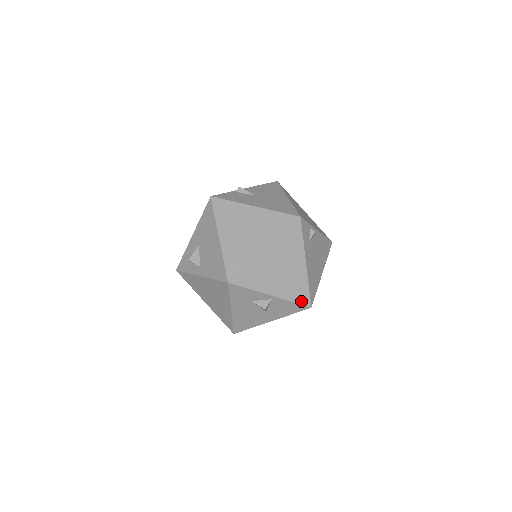
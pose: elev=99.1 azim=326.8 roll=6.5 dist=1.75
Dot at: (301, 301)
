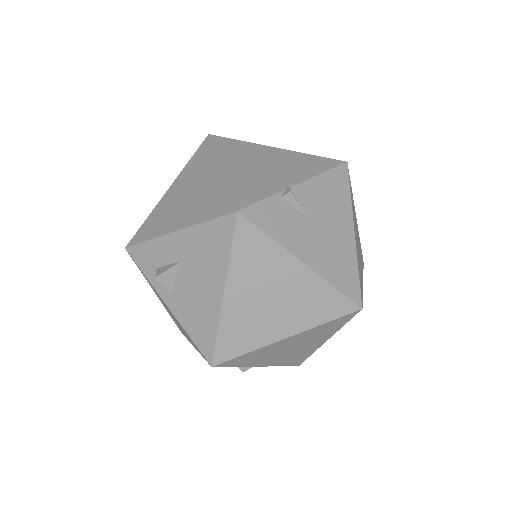
Dot at: (292, 364)
